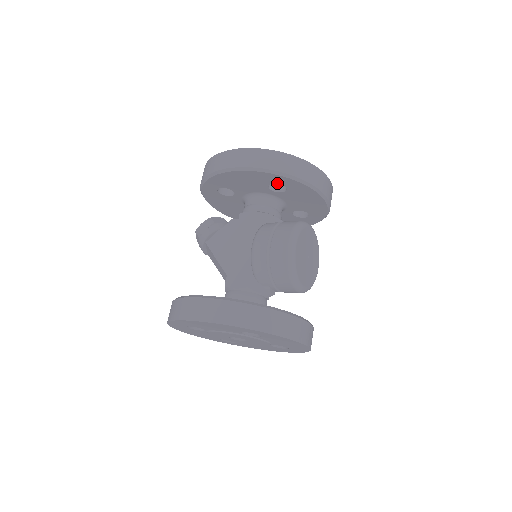
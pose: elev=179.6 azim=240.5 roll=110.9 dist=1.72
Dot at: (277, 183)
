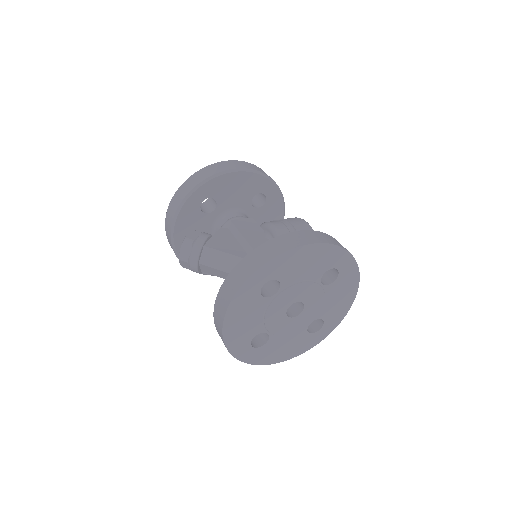
Dot at: (263, 193)
